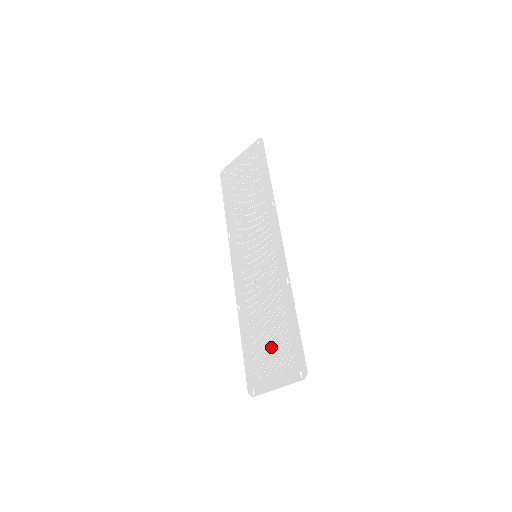
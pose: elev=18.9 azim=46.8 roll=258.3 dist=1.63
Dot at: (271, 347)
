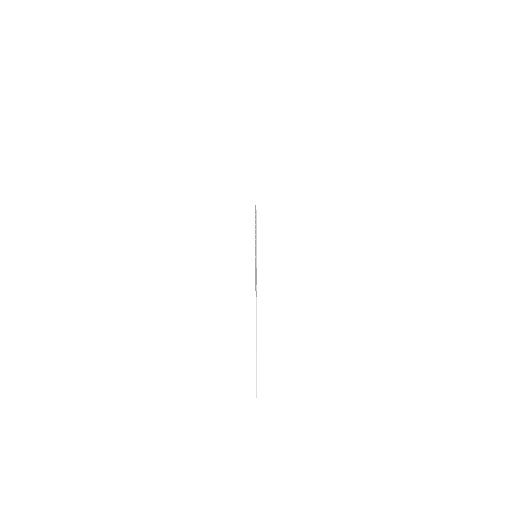
Dot at: occluded
